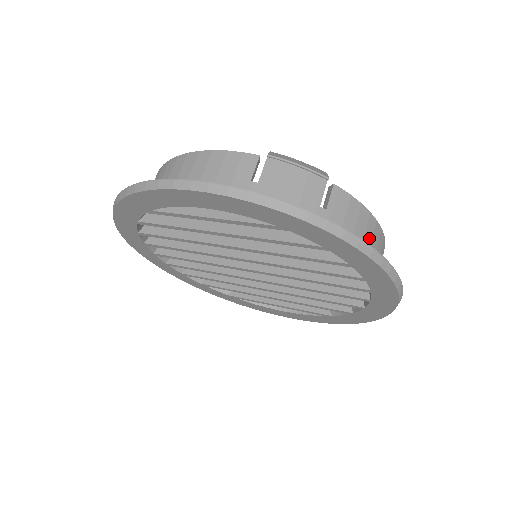
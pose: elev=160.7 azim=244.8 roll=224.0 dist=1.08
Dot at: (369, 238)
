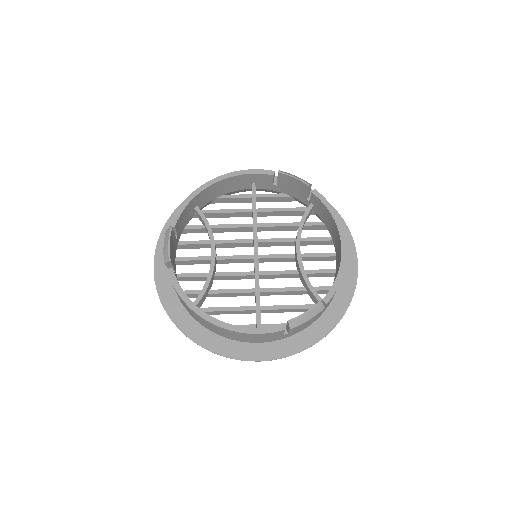
Dot at: occluded
